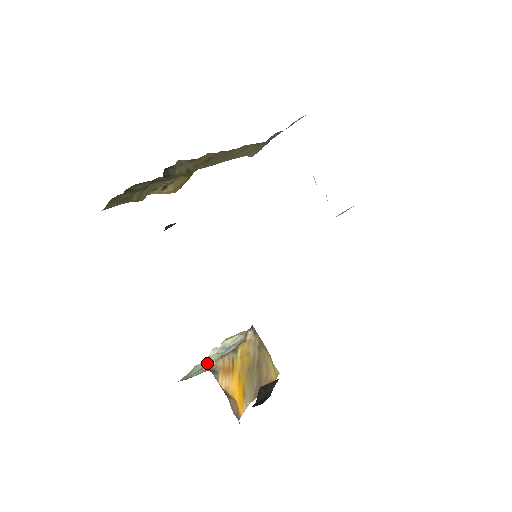
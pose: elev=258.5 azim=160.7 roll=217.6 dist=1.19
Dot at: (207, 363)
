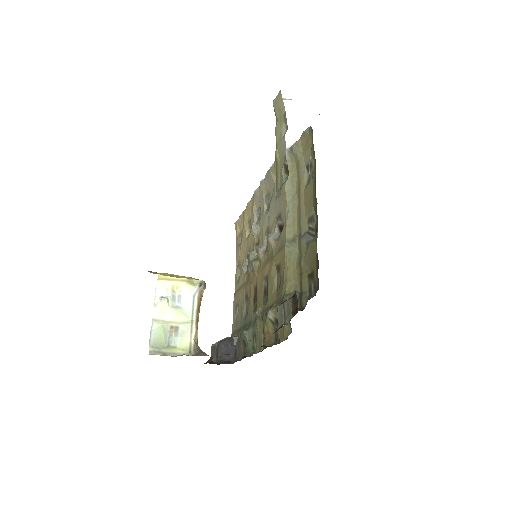
Dot at: (174, 326)
